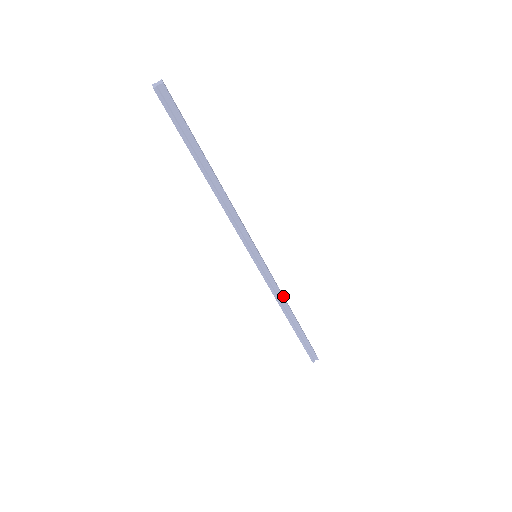
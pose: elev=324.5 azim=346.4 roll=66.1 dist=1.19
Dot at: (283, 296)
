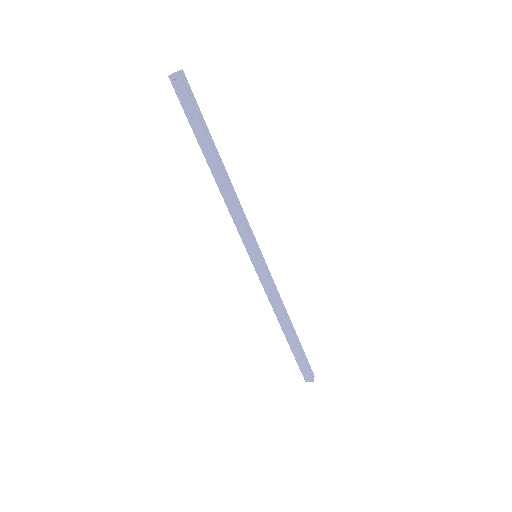
Dot at: occluded
